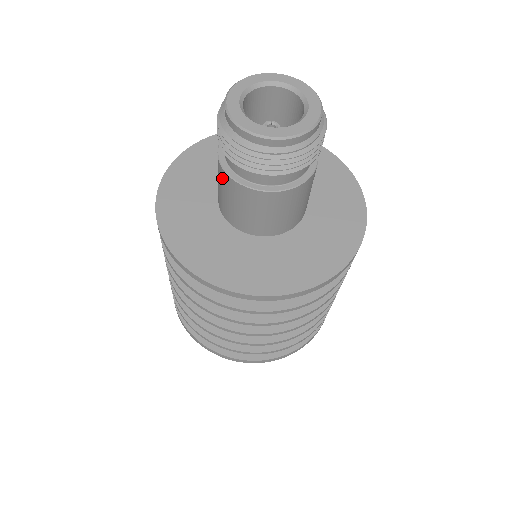
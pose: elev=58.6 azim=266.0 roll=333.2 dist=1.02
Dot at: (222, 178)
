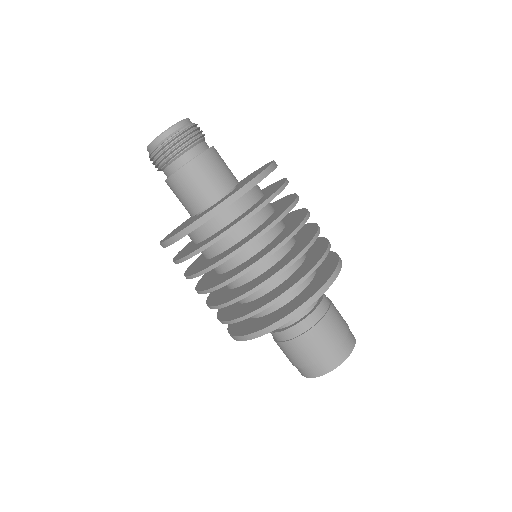
Dot at: (170, 188)
